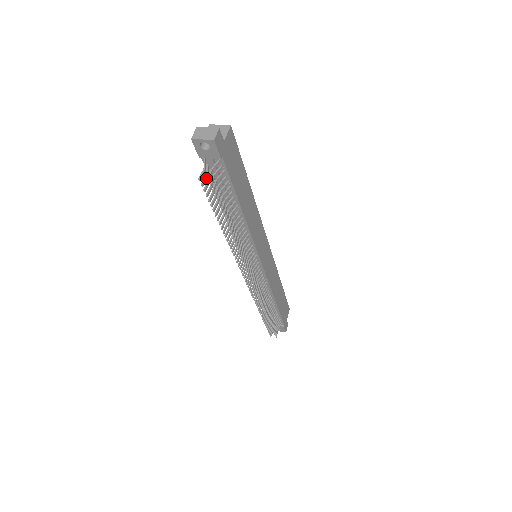
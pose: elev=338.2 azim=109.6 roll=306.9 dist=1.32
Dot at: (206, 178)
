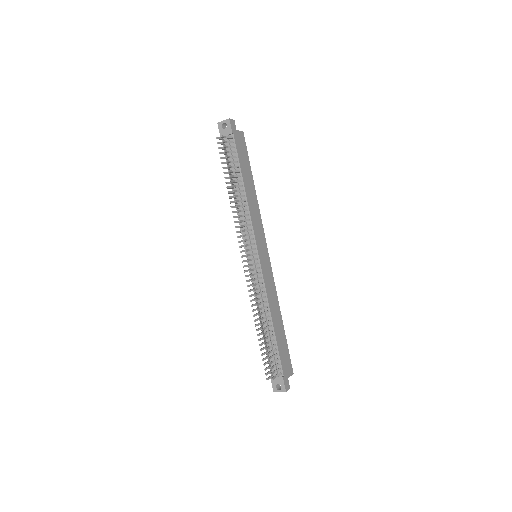
Dot at: (221, 143)
